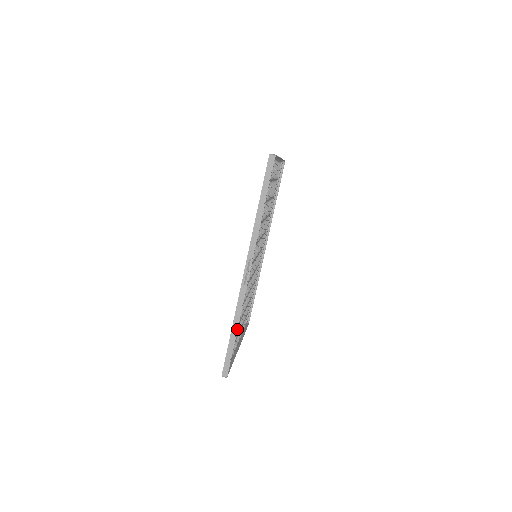
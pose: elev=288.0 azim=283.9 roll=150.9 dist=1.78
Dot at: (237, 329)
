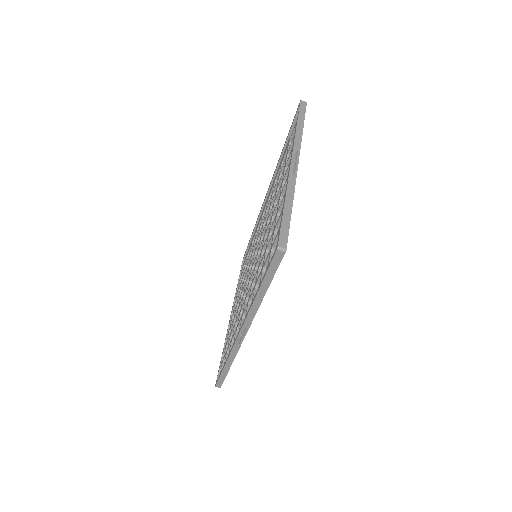
Dot at: (230, 366)
